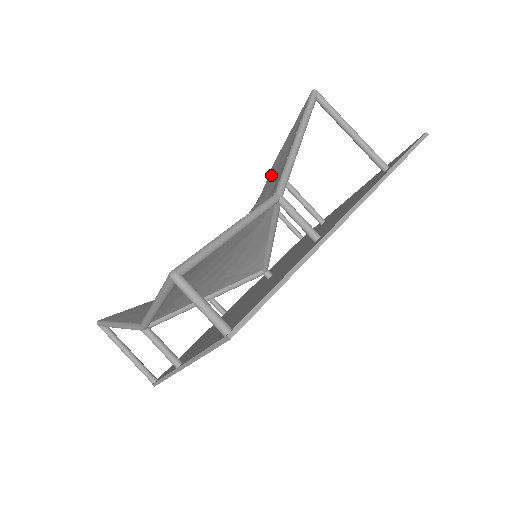
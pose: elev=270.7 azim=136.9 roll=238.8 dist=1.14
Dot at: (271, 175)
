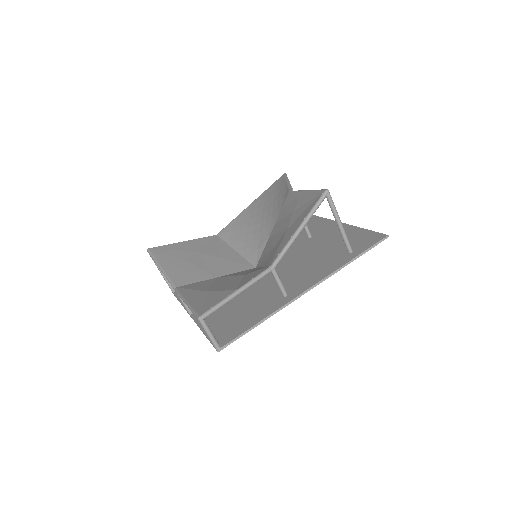
Dot at: (287, 200)
